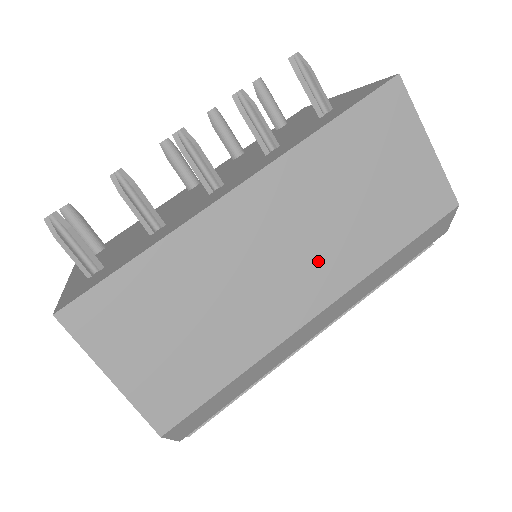
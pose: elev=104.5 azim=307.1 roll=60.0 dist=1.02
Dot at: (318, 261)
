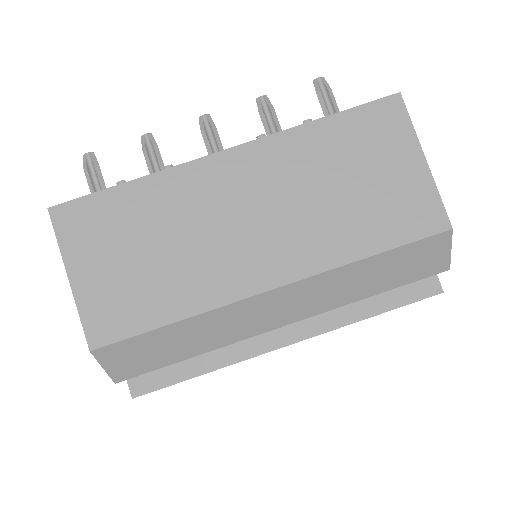
Dot at: (283, 237)
